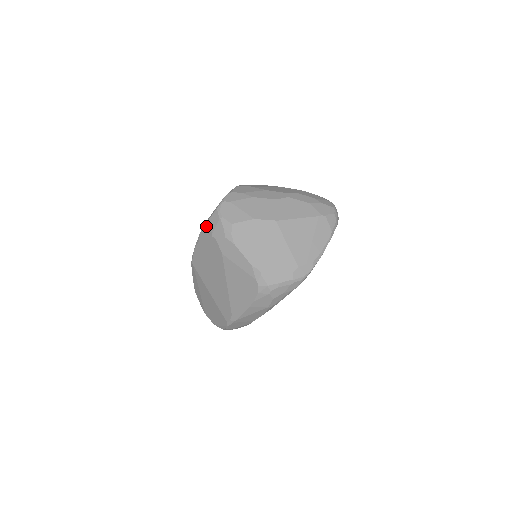
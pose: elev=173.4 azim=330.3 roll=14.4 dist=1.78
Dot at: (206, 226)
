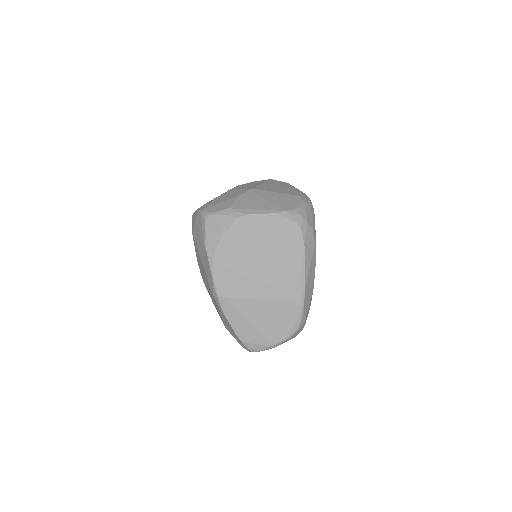
Dot at: (208, 237)
